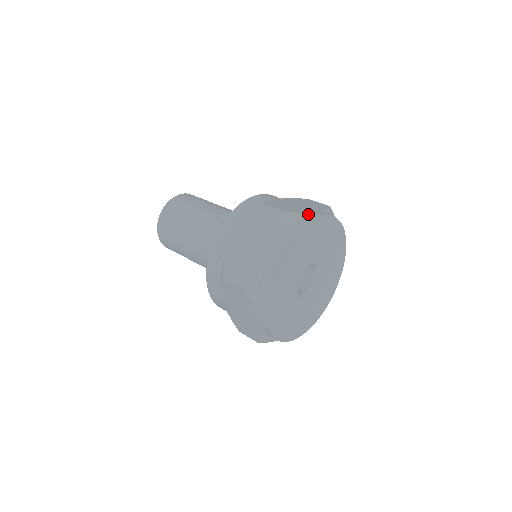
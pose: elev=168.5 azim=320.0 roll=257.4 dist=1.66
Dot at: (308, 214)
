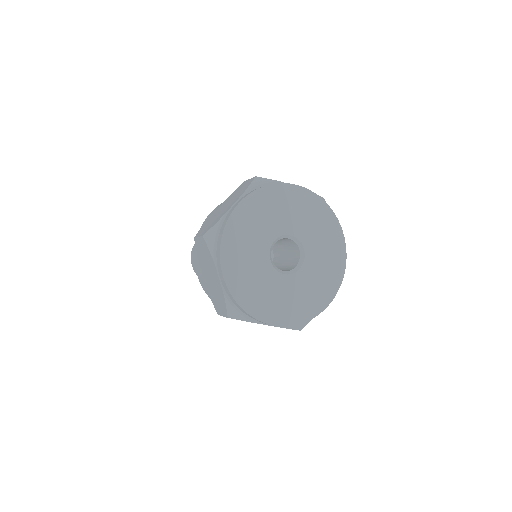
Dot at: occluded
